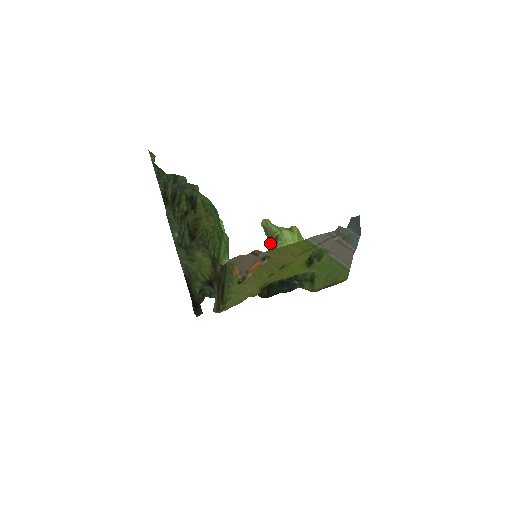
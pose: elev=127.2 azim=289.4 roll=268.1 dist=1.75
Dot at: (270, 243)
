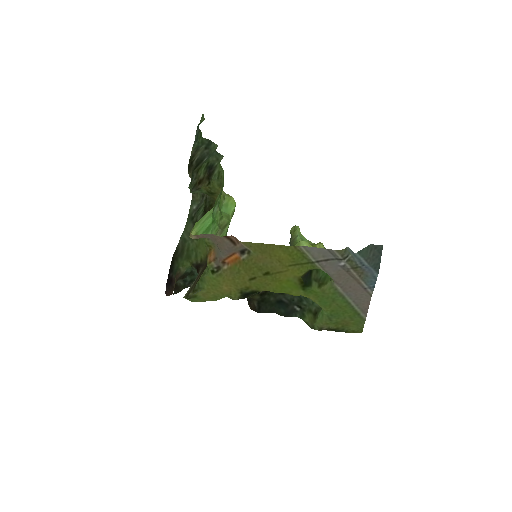
Dot at: occluded
